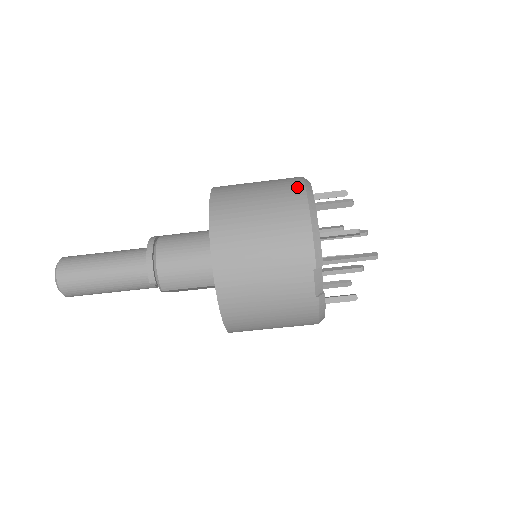
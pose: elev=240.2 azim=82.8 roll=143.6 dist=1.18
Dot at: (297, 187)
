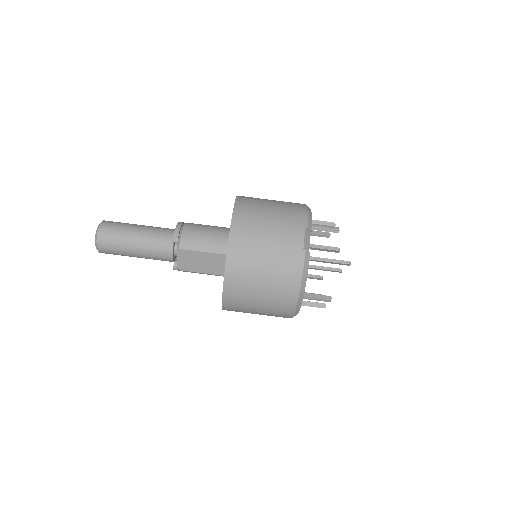
Dot at: occluded
